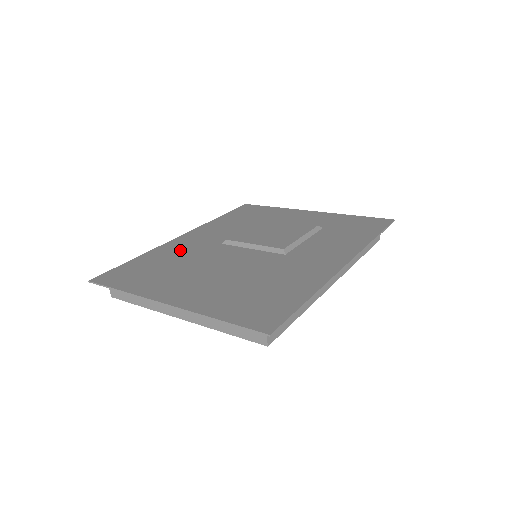
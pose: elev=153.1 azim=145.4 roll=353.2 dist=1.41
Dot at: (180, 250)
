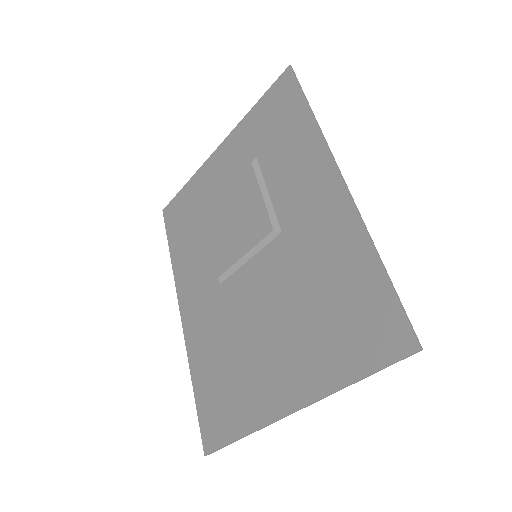
Dot at: (206, 334)
